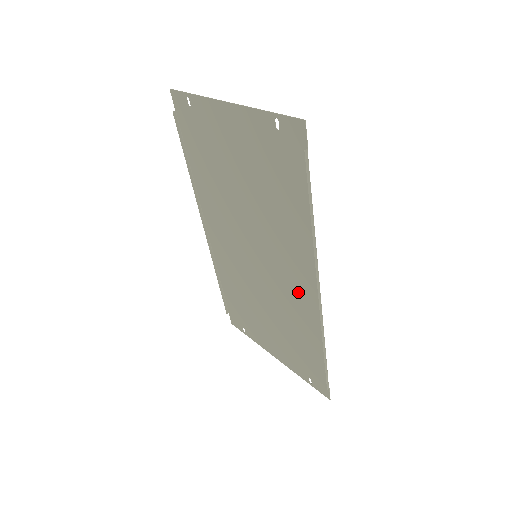
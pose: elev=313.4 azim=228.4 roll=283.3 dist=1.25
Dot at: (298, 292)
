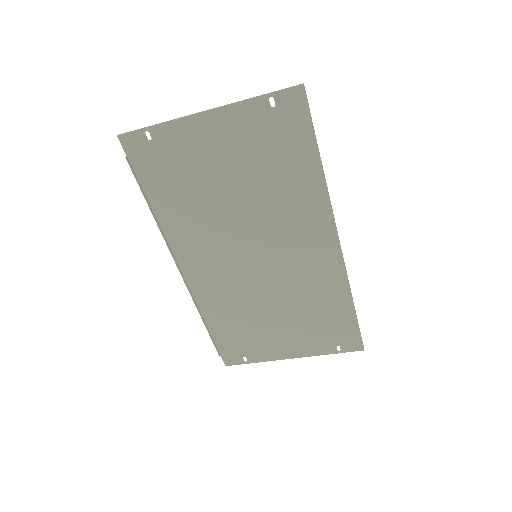
Dot at: (314, 259)
